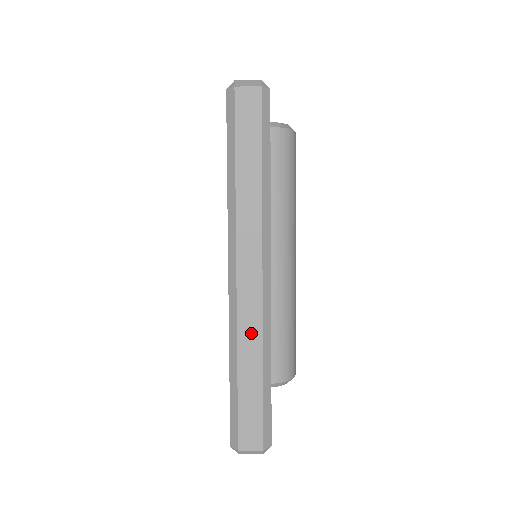
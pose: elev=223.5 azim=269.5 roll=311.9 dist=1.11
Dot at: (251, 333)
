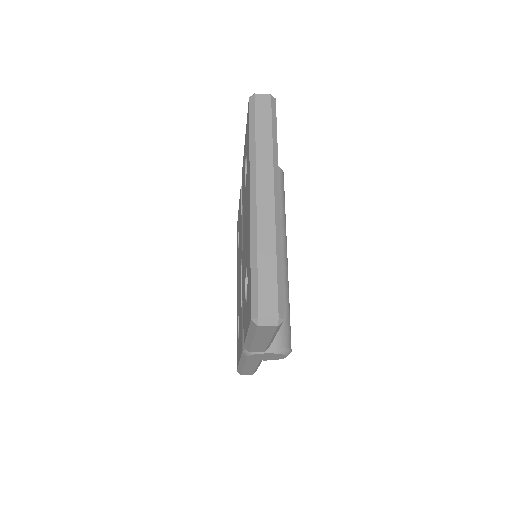
Dot at: (267, 231)
